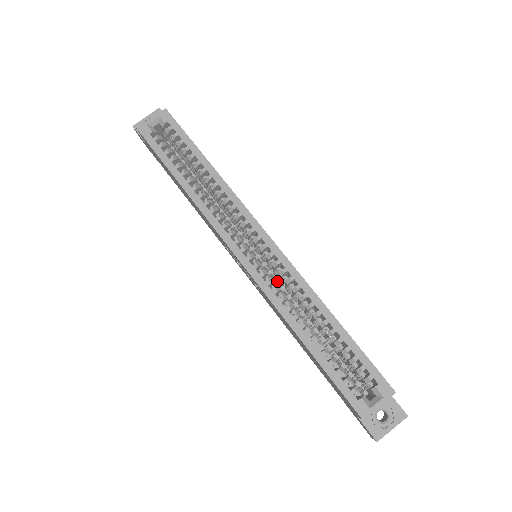
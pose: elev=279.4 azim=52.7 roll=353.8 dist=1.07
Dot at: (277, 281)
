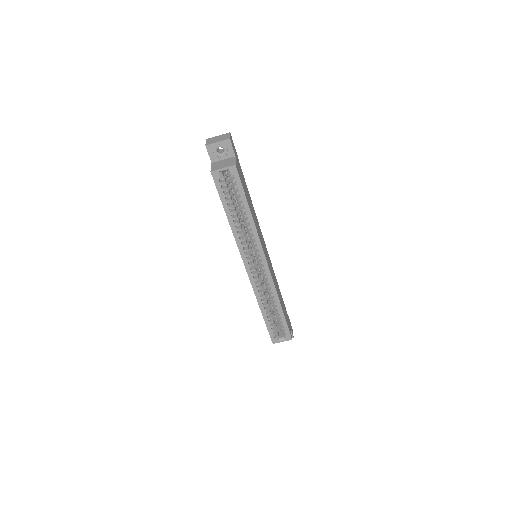
Dot at: occluded
